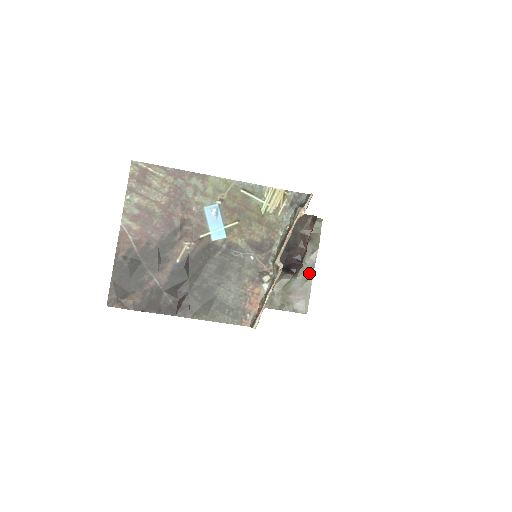
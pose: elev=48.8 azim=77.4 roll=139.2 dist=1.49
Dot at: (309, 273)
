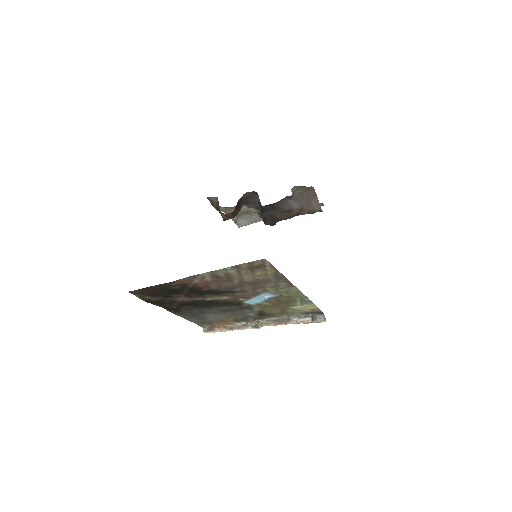
Dot at: occluded
